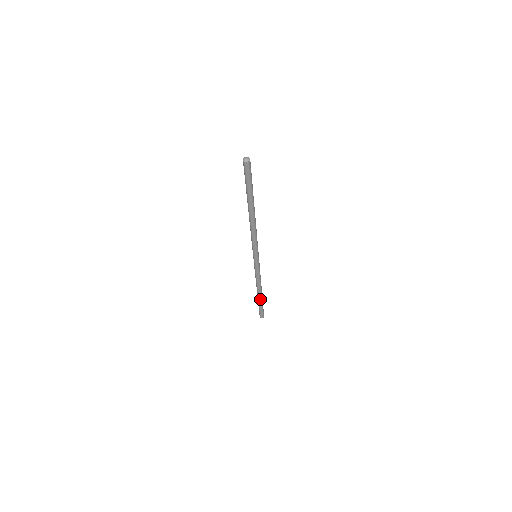
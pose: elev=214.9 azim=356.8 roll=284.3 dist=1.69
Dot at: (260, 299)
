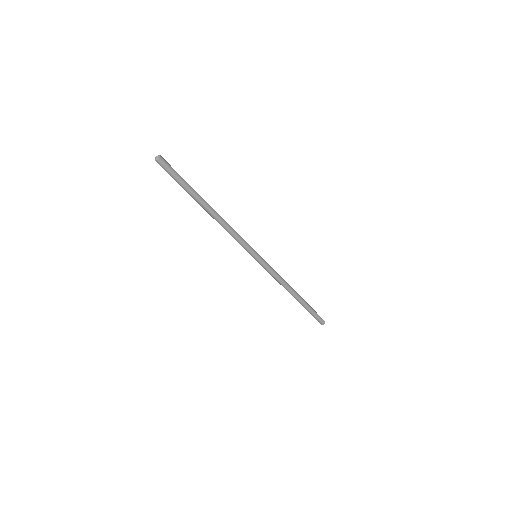
Dot at: (302, 303)
